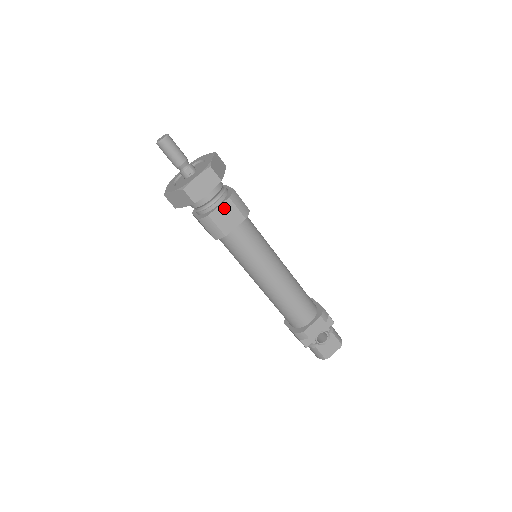
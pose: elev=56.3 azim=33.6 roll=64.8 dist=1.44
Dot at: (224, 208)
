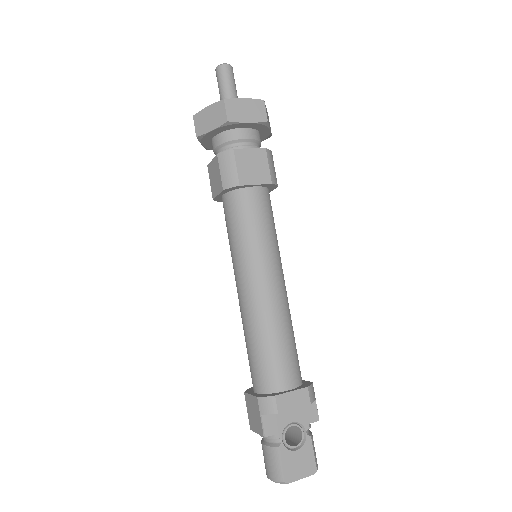
Dot at: (254, 155)
